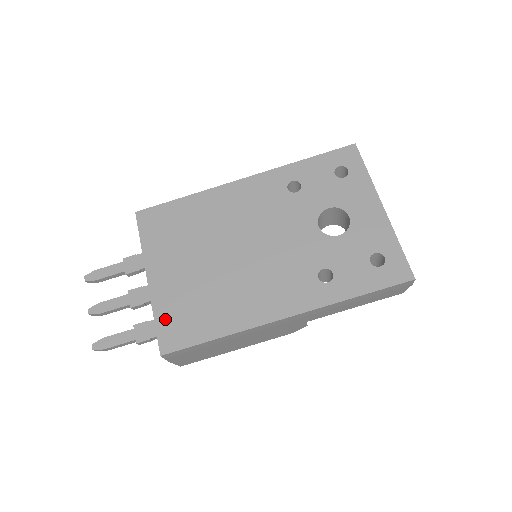
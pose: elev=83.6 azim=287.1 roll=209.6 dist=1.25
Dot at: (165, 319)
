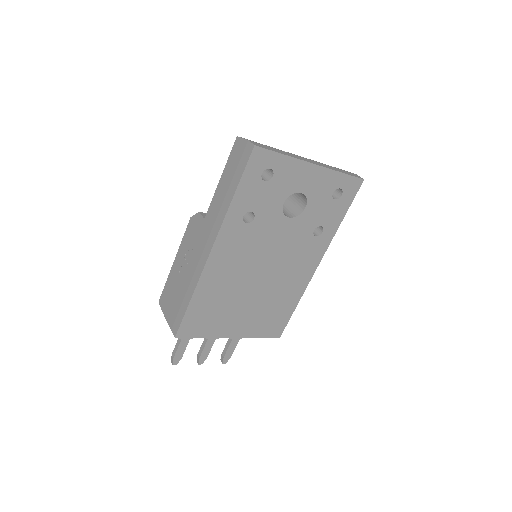
Dot at: (264, 332)
